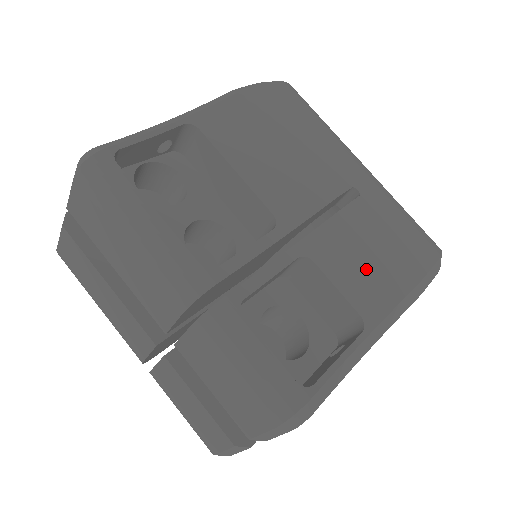
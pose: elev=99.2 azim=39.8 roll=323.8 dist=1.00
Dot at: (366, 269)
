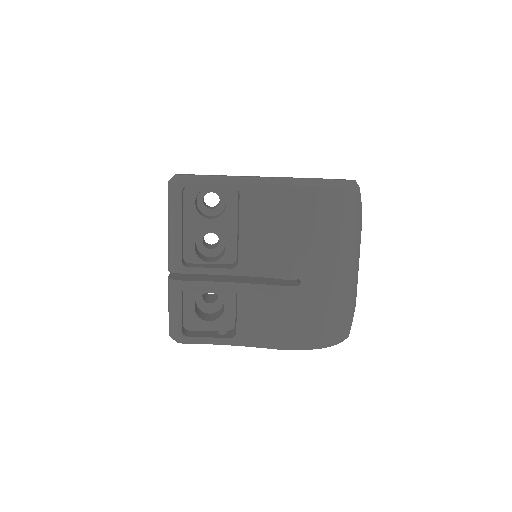
Dot at: (260, 319)
